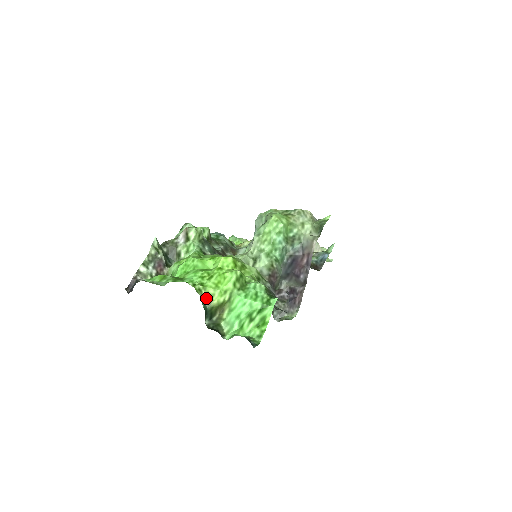
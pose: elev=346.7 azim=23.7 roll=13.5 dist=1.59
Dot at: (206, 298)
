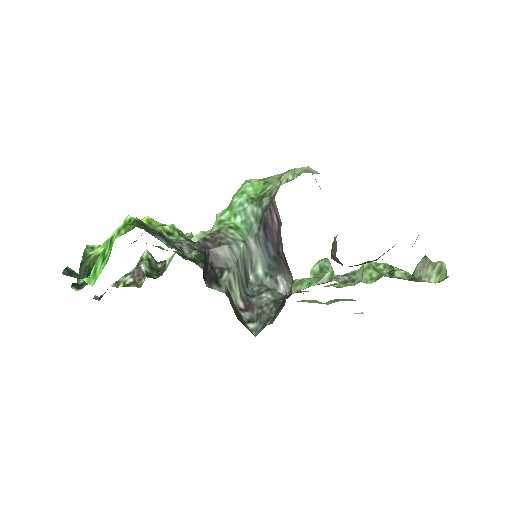
Dot at: occluded
